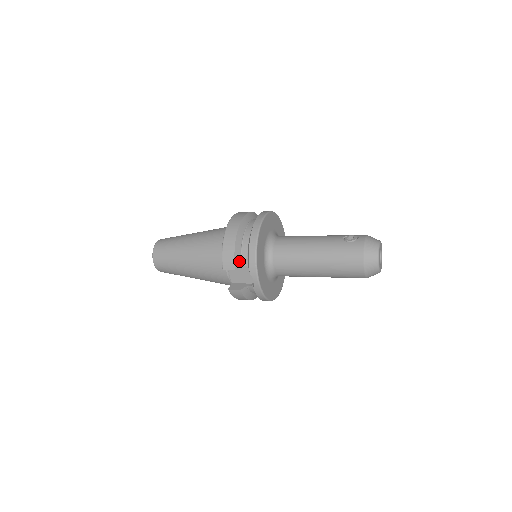
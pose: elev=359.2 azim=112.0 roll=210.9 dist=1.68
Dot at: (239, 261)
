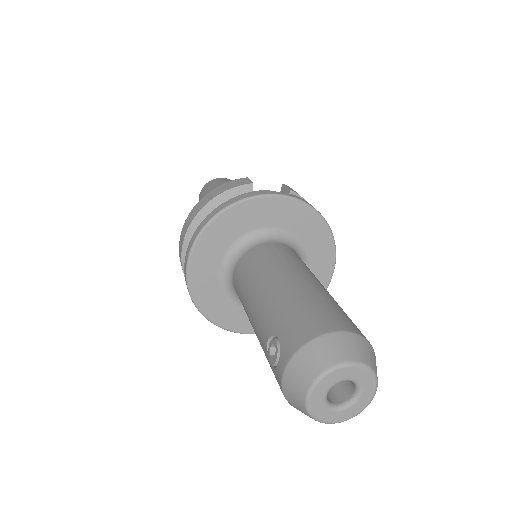
Dot at: occluded
